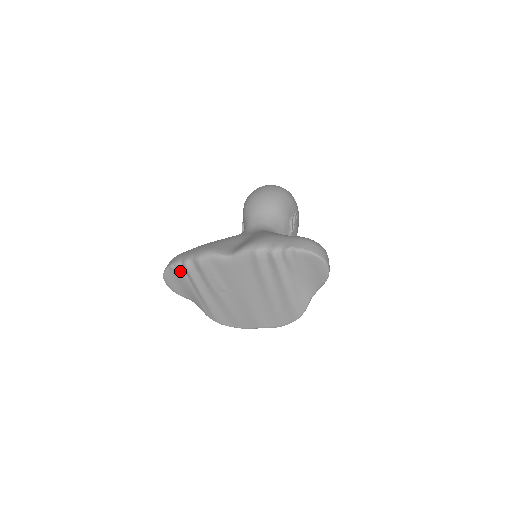
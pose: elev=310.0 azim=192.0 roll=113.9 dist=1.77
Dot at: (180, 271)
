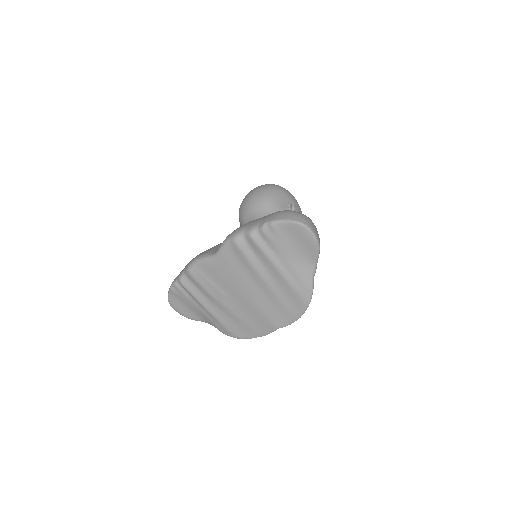
Dot at: (179, 290)
